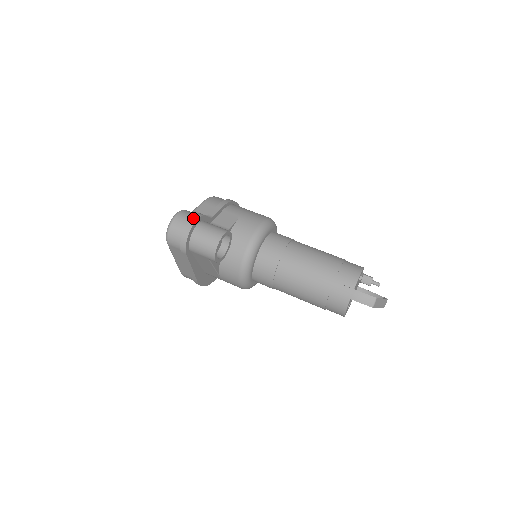
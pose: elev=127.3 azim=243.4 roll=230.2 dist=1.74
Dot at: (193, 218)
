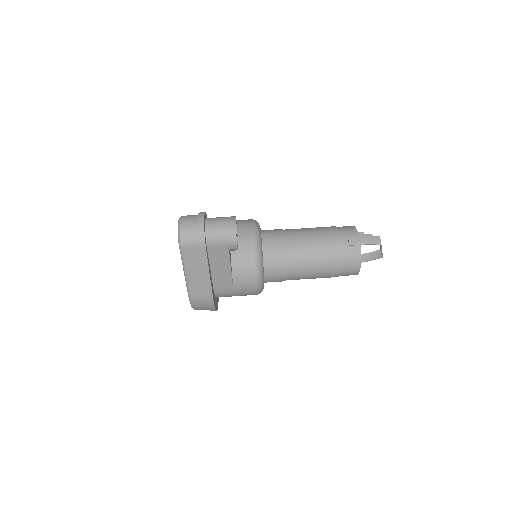
Dot at: (200, 213)
